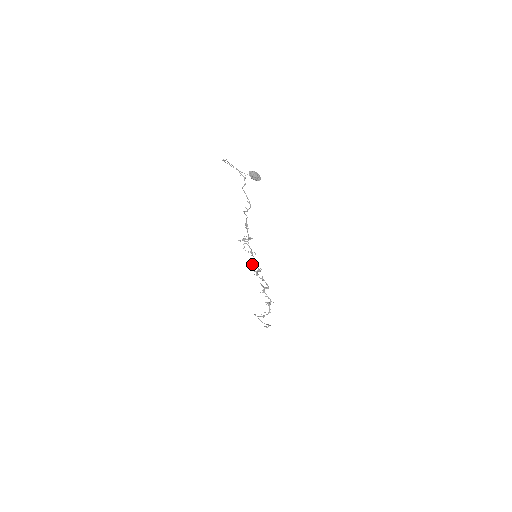
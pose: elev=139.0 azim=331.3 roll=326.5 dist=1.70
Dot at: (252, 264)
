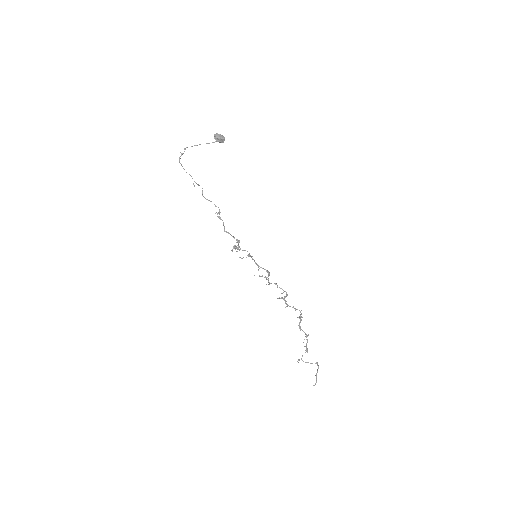
Dot at: (259, 268)
